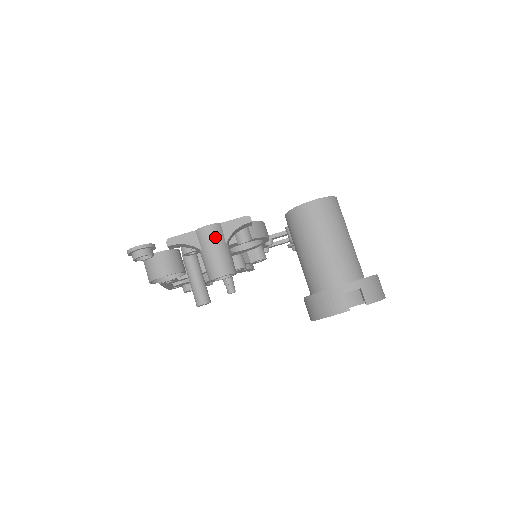
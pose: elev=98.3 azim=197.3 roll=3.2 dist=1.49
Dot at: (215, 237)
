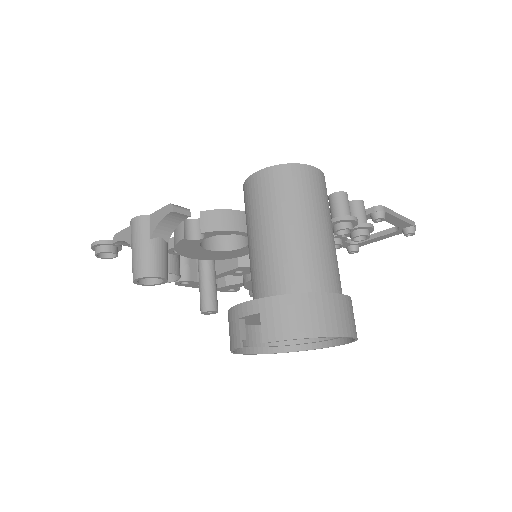
Dot at: (137, 232)
